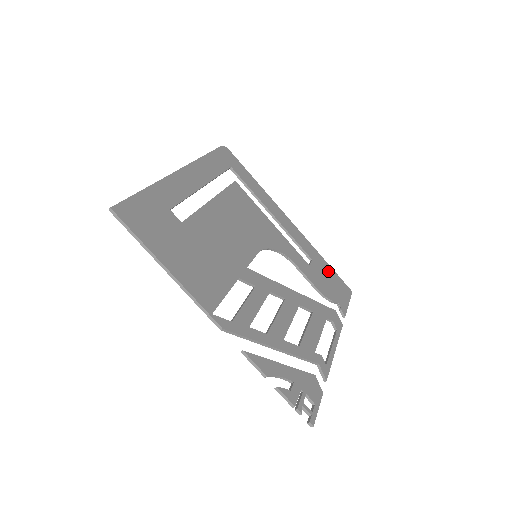
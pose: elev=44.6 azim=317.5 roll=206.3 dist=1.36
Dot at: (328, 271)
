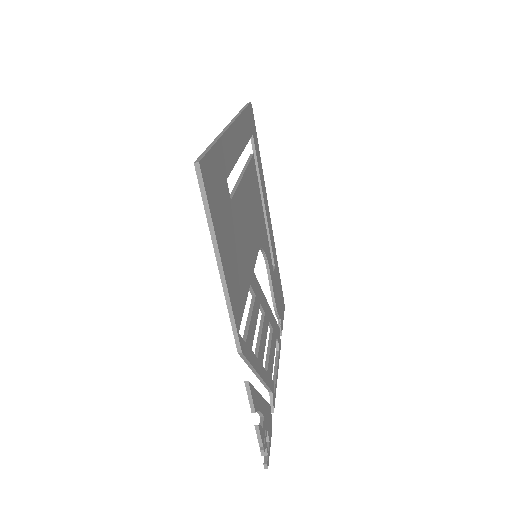
Dot at: (279, 281)
